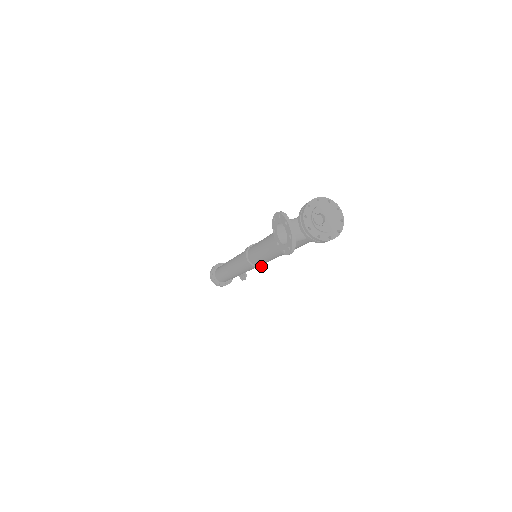
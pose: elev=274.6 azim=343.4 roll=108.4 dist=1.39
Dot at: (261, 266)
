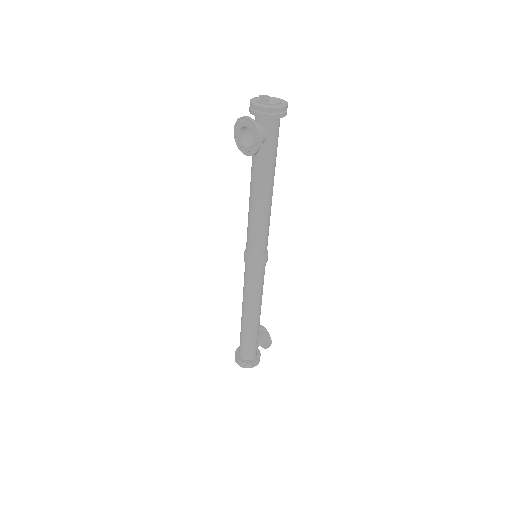
Dot at: (264, 257)
